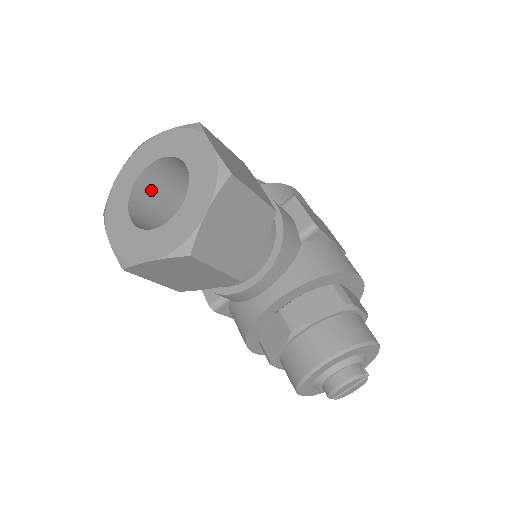
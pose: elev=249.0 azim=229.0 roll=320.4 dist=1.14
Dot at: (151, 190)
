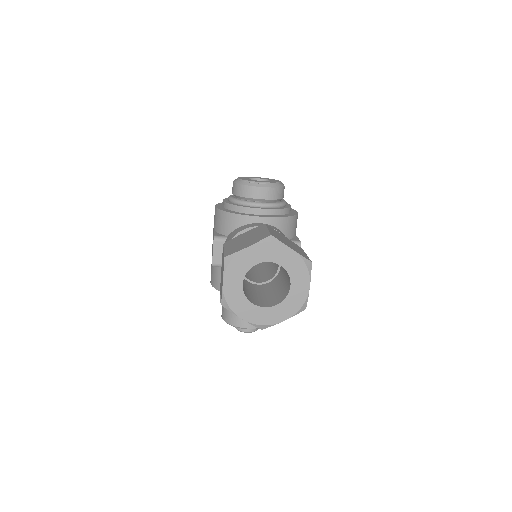
Dot at: occluded
